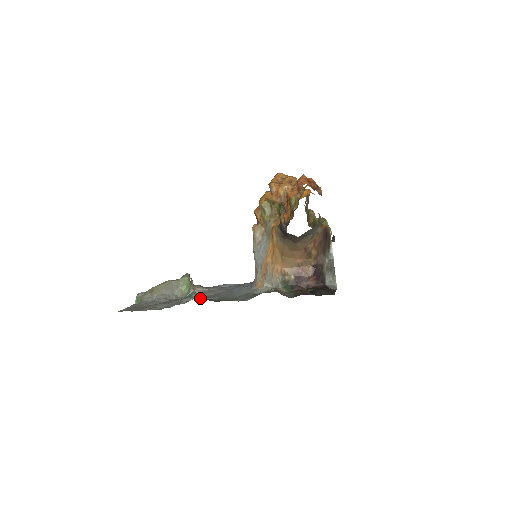
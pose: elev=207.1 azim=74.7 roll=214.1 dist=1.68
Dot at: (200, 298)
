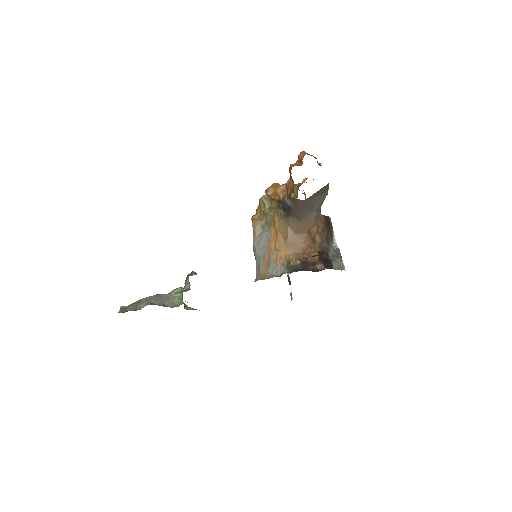
Dot at: occluded
